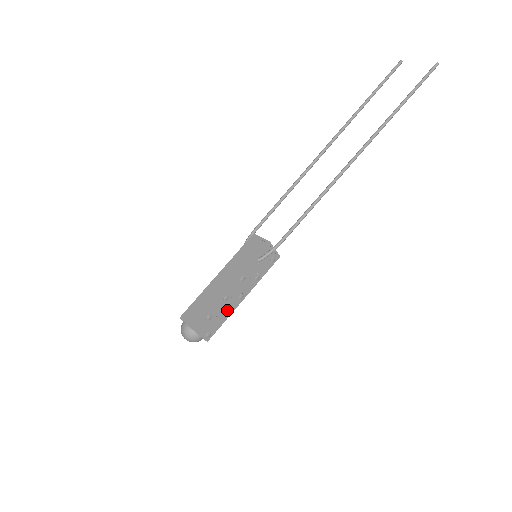
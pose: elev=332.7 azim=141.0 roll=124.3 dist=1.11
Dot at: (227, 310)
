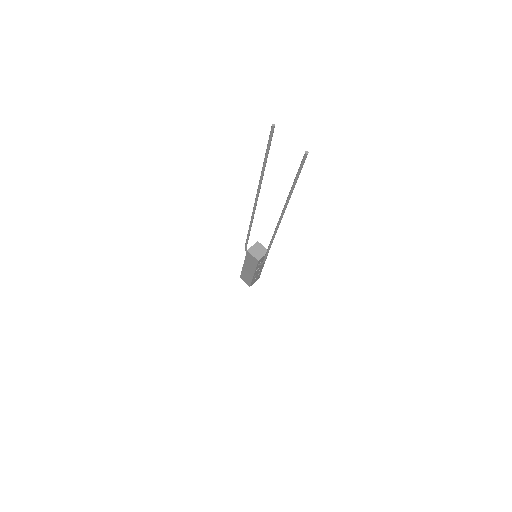
Dot at: (259, 273)
